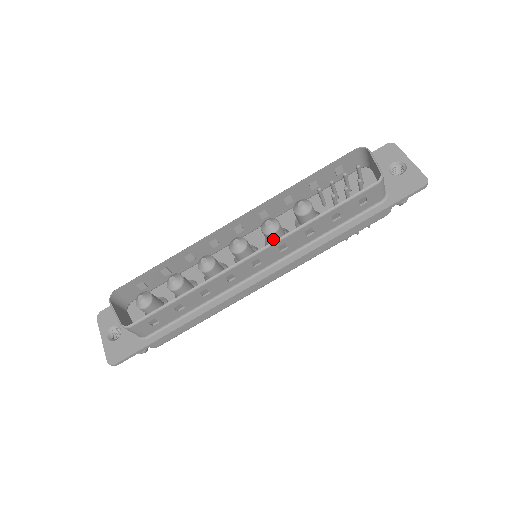
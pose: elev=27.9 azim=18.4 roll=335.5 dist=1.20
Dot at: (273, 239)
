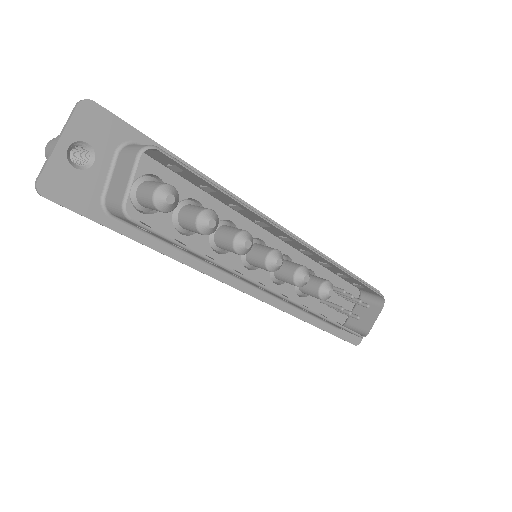
Dot at: (288, 281)
